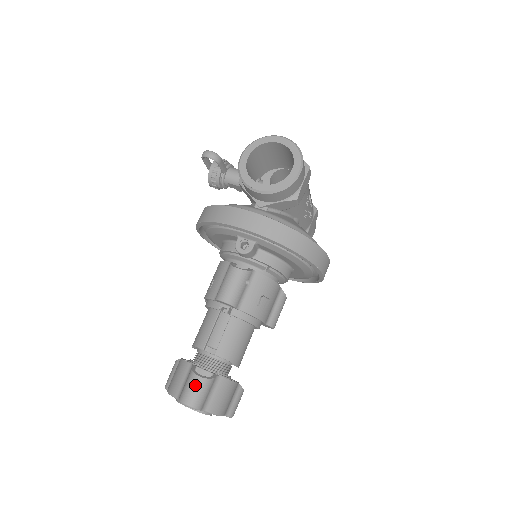
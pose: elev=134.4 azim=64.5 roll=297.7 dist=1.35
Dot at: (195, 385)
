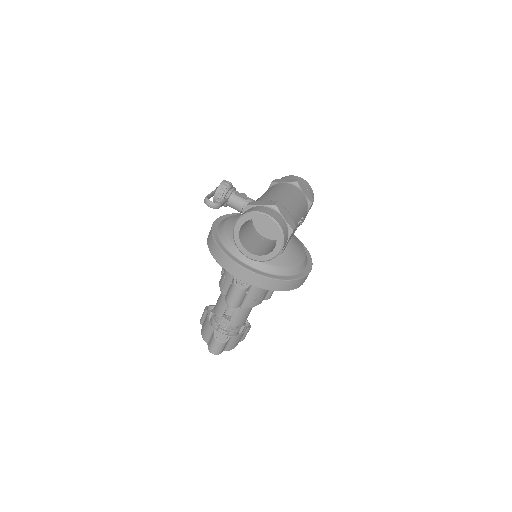
Dot at: (216, 346)
